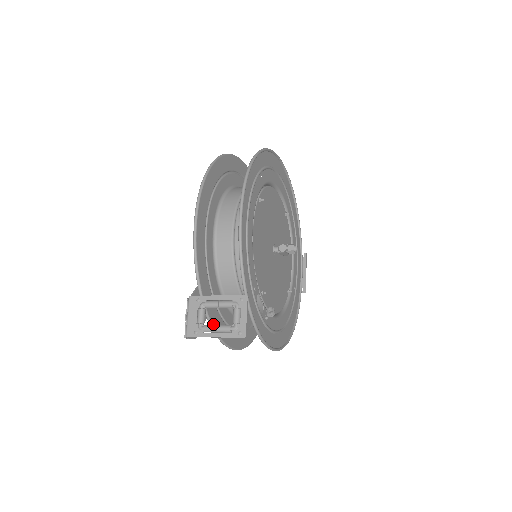
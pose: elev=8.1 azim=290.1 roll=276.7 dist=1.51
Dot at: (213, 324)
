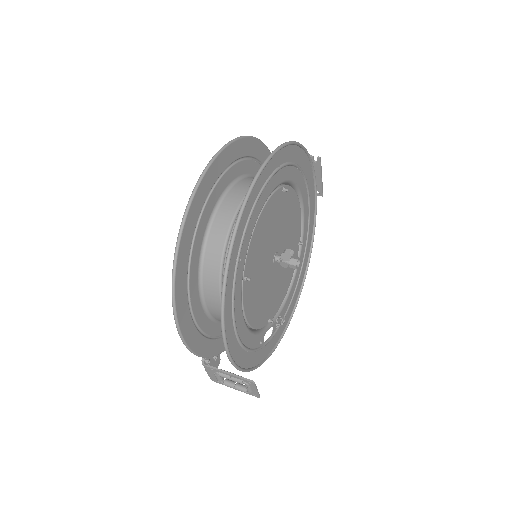
Dot at: occluded
